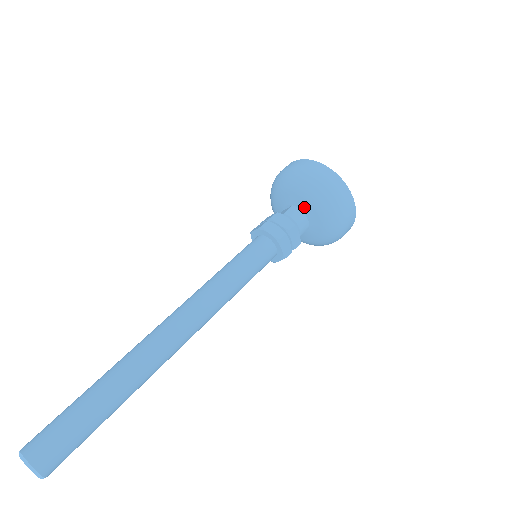
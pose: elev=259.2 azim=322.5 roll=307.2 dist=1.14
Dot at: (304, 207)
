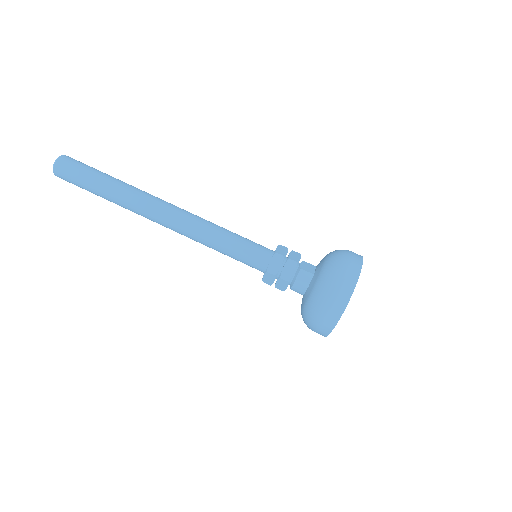
Dot at: (311, 285)
